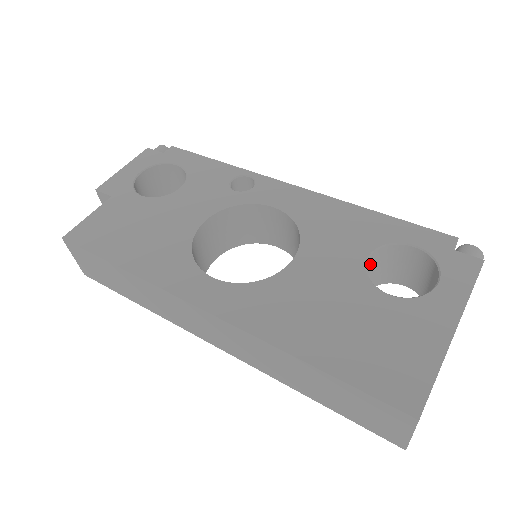
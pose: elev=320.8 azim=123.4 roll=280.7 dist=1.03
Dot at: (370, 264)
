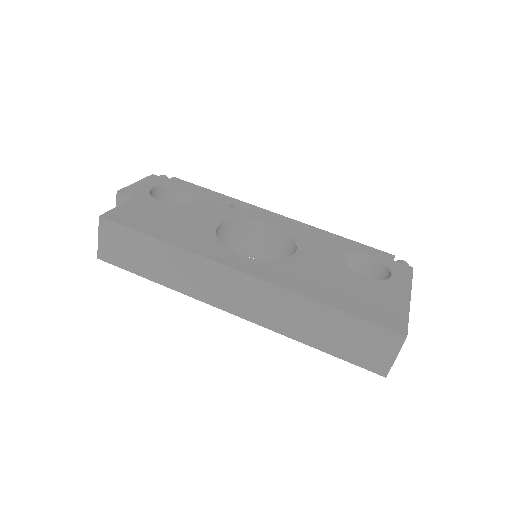
Dot at: occluded
